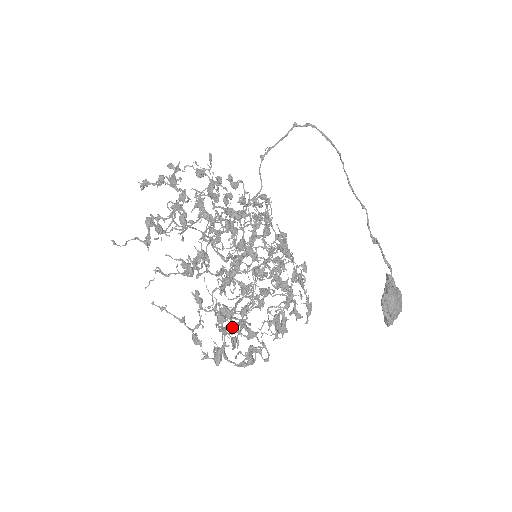
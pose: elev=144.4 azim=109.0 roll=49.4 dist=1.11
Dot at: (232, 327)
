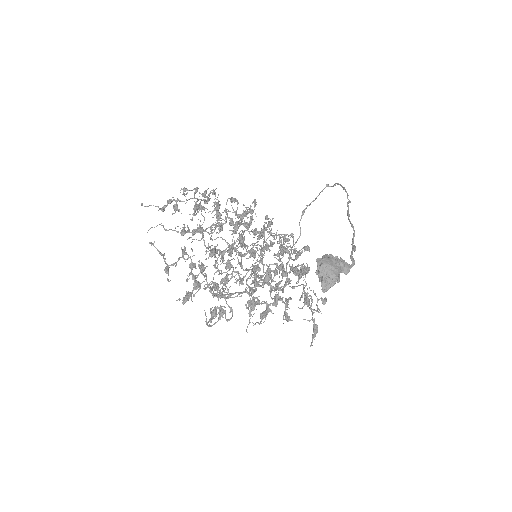
Dot at: occluded
